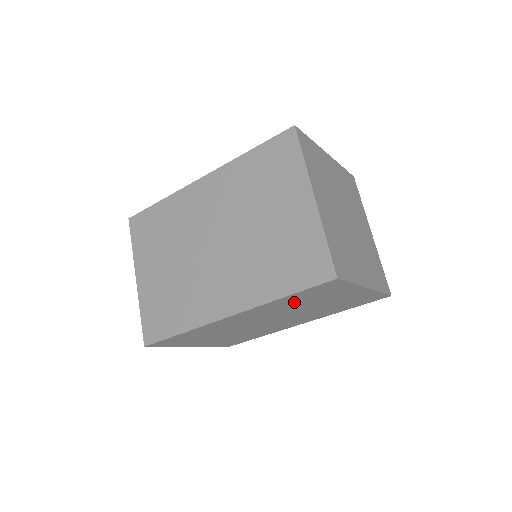
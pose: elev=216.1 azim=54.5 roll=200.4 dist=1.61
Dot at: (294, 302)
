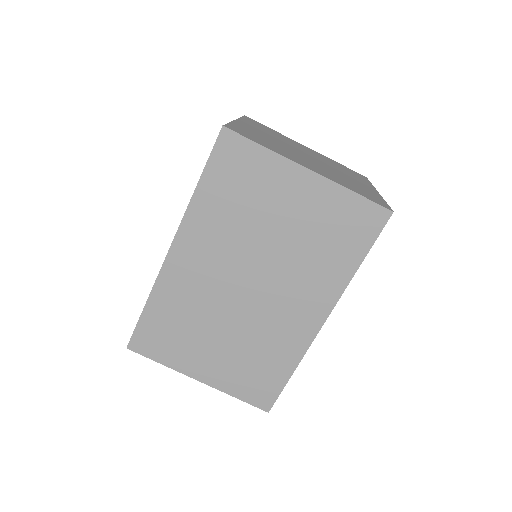
Dot at: (228, 209)
